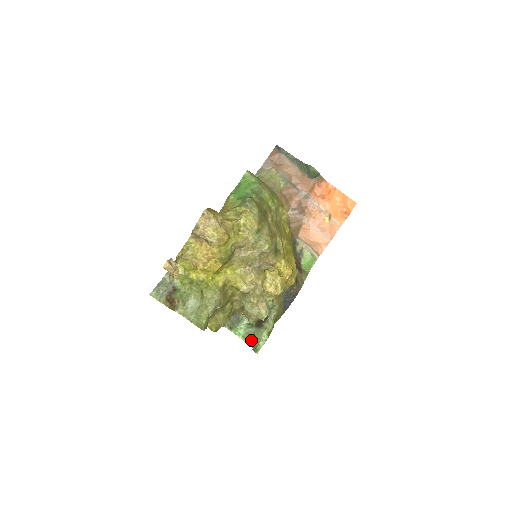
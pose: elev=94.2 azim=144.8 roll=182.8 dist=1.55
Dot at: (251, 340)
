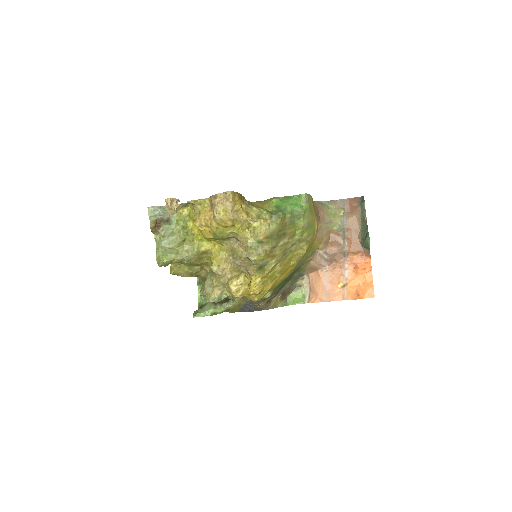
Dot at: (202, 305)
